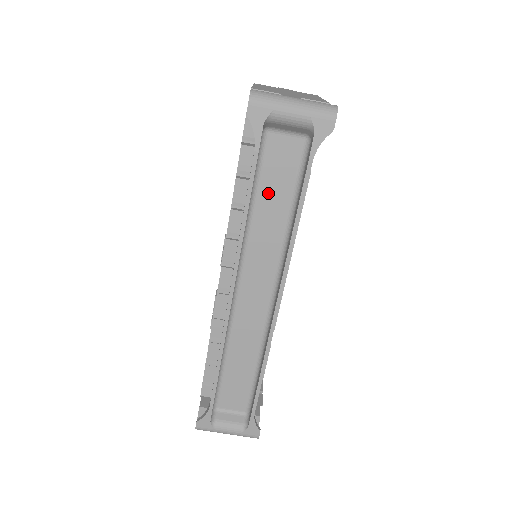
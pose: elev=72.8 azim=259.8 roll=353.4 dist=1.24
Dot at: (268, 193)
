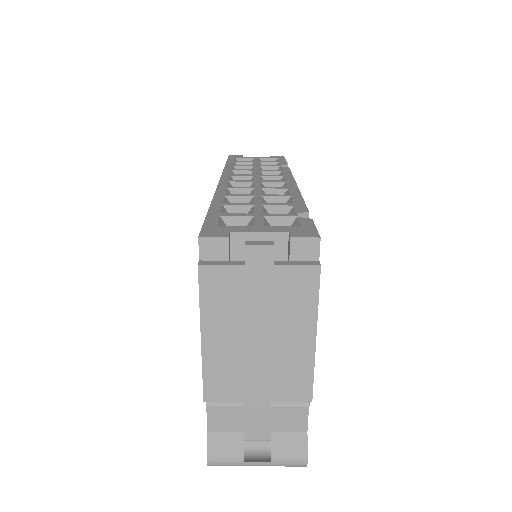
Dot at: occluded
